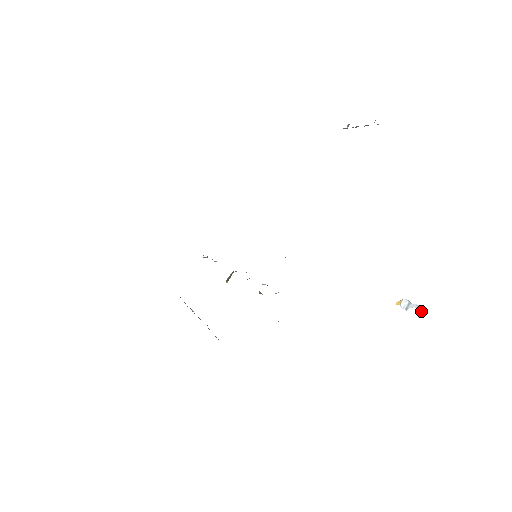
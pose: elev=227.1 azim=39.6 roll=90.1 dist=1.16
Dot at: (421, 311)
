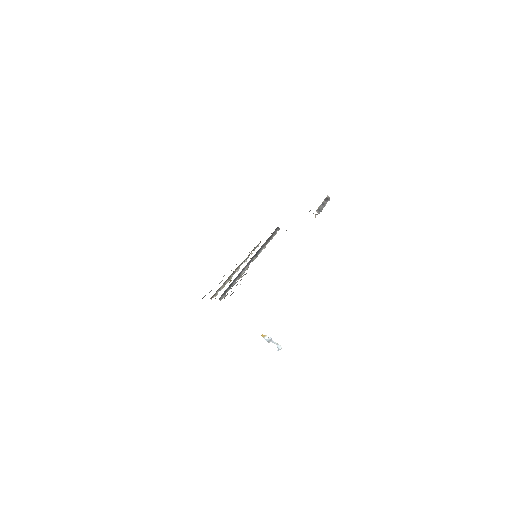
Dot at: (279, 348)
